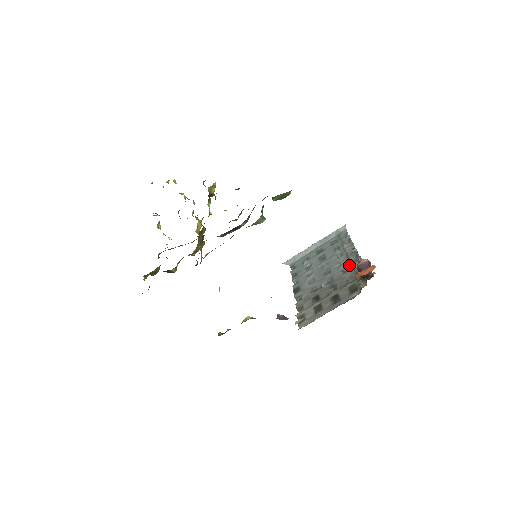
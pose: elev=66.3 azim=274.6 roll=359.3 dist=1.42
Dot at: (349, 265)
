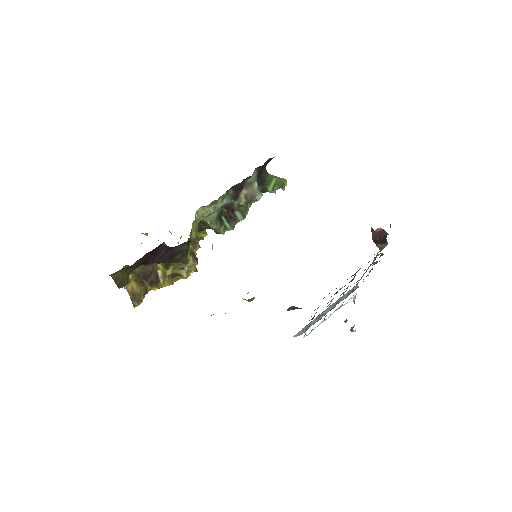
Dot at: occluded
